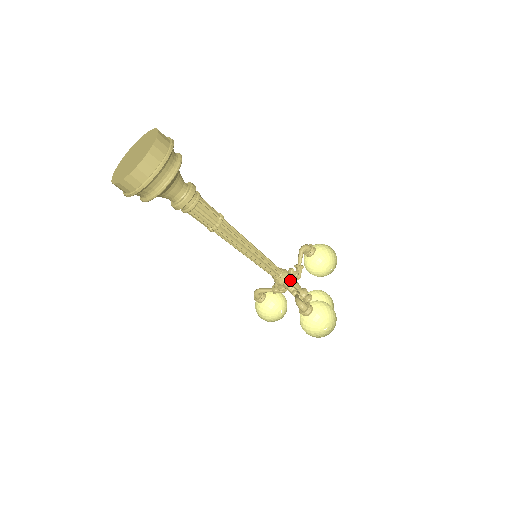
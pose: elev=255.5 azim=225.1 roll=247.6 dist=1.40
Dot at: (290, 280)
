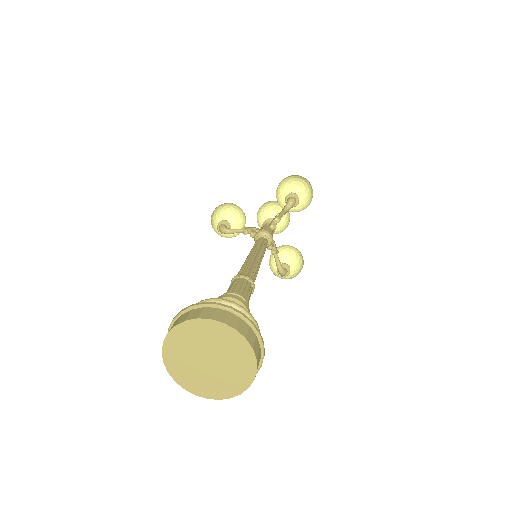
Dot at: occluded
